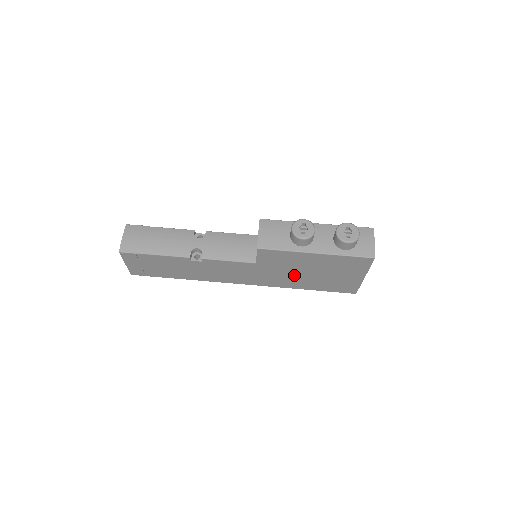
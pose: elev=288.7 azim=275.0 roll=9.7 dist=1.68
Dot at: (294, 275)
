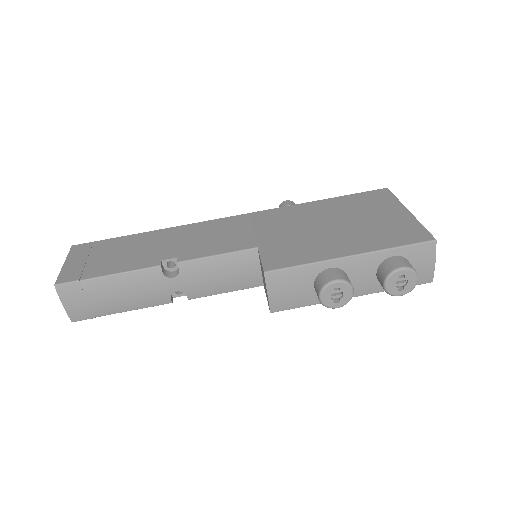
Dot at: occluded
